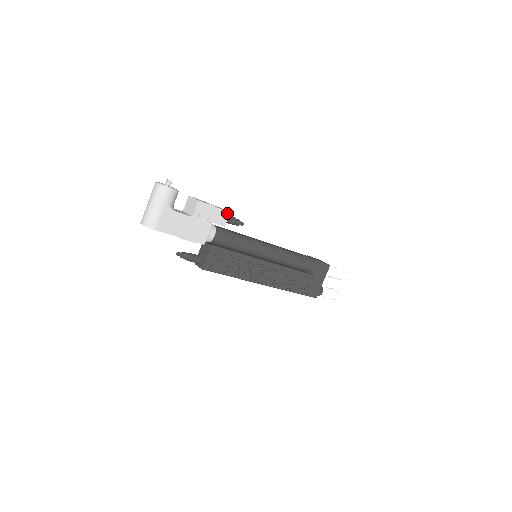
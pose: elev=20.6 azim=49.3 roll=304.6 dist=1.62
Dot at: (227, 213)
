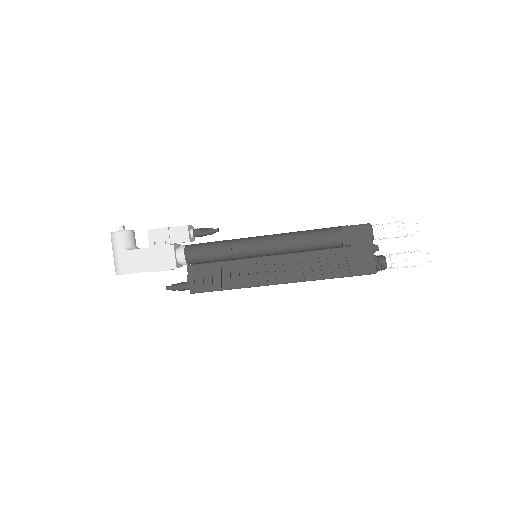
Dot at: (185, 227)
